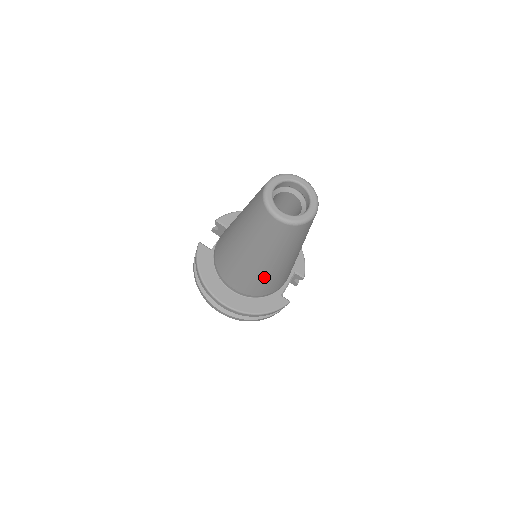
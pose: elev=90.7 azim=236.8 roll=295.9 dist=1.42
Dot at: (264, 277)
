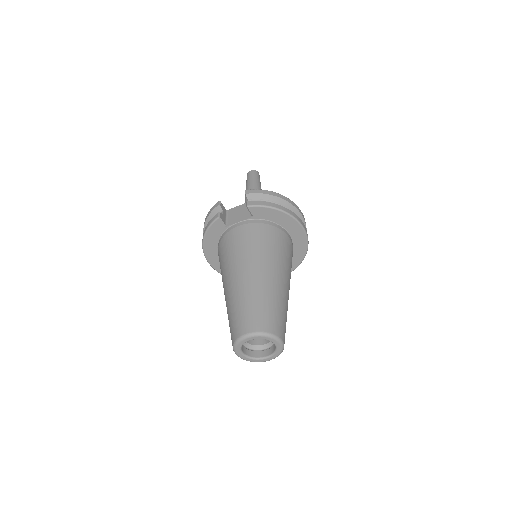
Dot at: occluded
